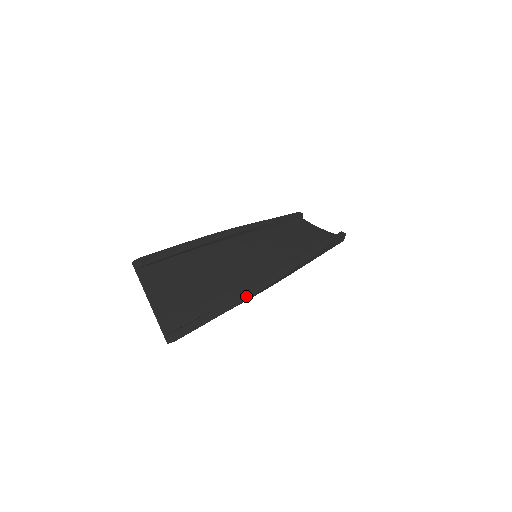
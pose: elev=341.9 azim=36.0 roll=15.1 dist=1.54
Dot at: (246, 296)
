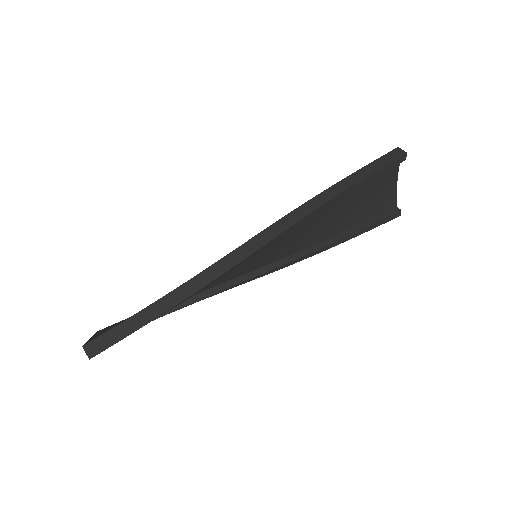
Dot at: occluded
